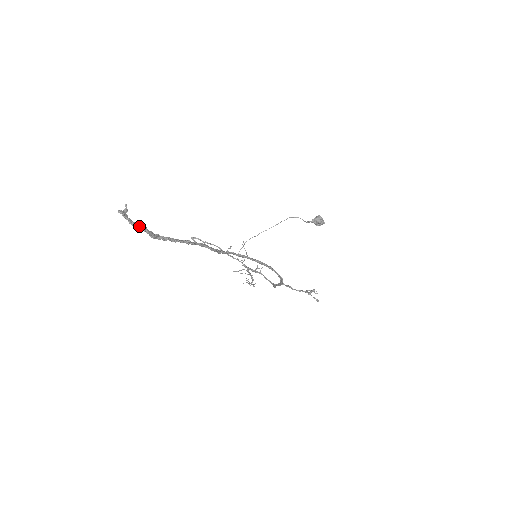
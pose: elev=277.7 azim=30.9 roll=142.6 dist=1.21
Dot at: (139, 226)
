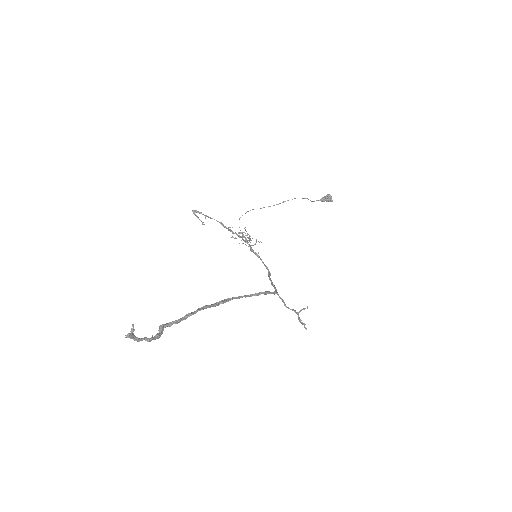
Dot at: (145, 339)
